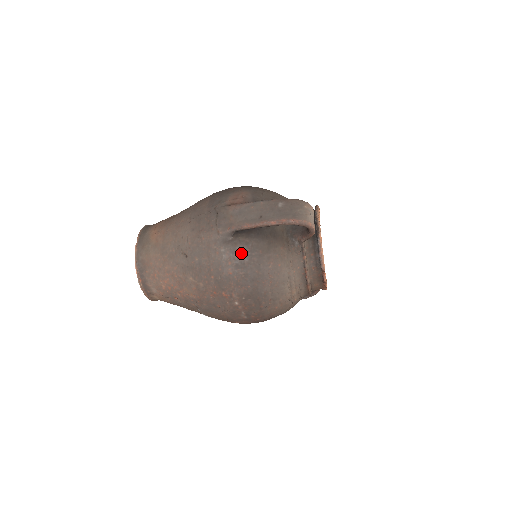
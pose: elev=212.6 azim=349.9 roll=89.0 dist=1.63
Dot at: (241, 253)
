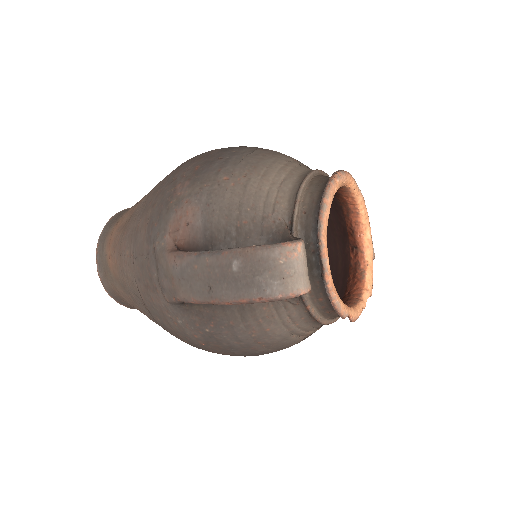
Dot at: (204, 327)
